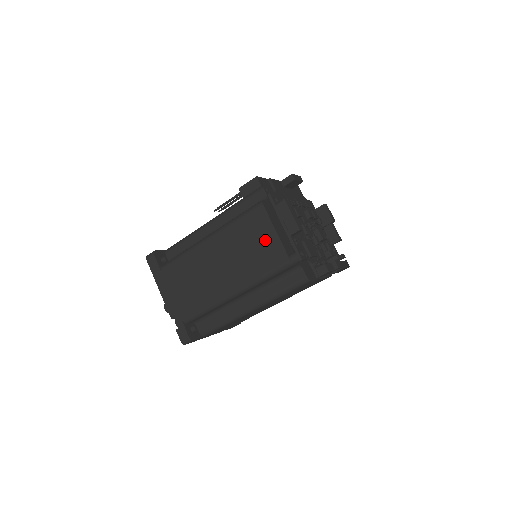
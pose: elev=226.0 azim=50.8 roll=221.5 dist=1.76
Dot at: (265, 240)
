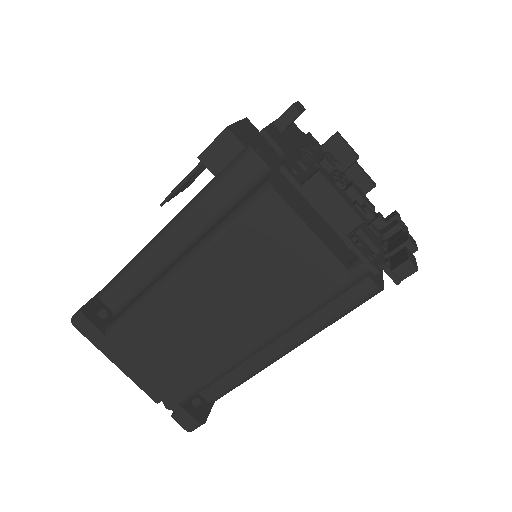
Dot at: (295, 253)
